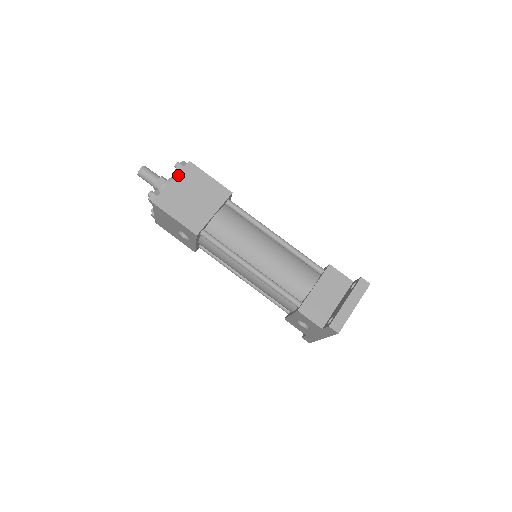
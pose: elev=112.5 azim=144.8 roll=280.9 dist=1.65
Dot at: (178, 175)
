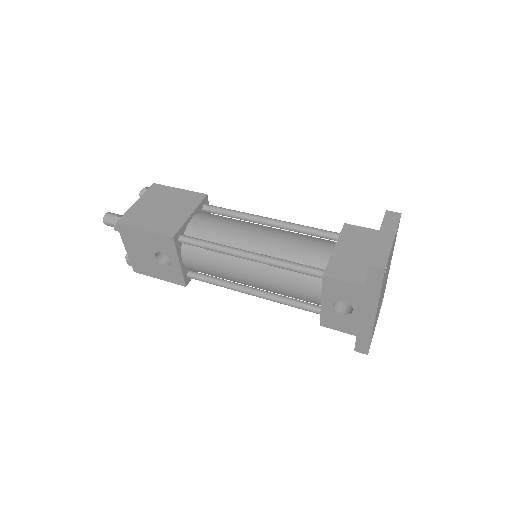
Dot at: (143, 196)
